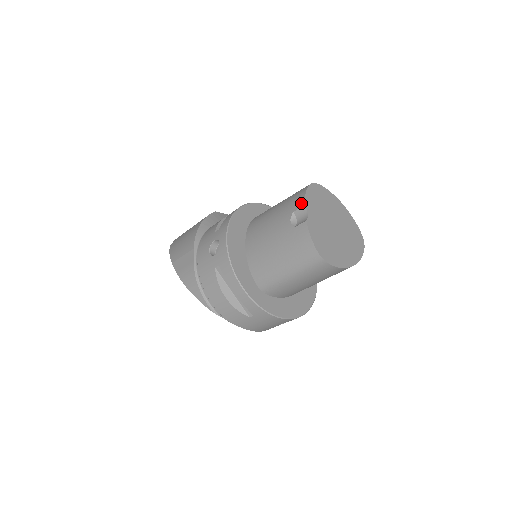
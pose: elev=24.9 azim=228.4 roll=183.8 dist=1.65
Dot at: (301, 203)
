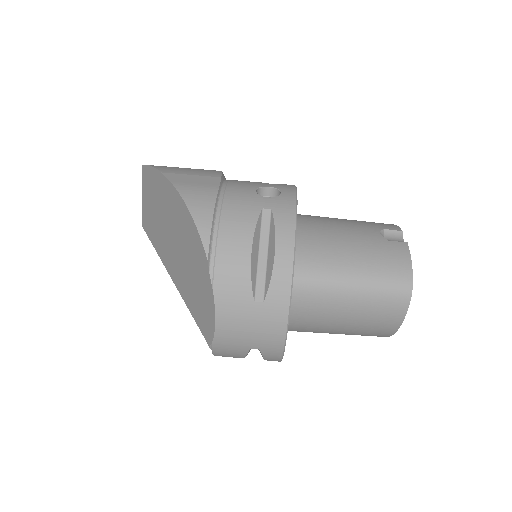
Dot at: (396, 227)
